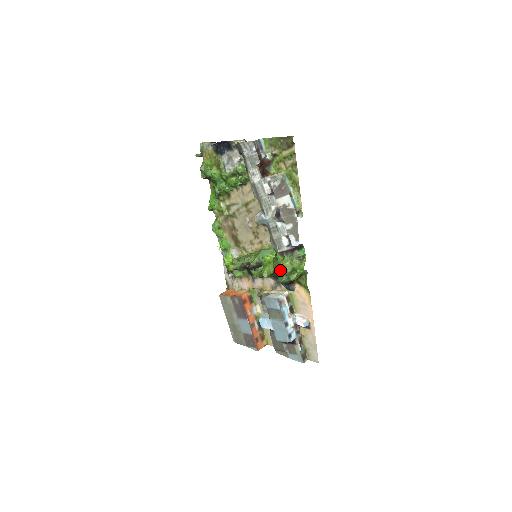
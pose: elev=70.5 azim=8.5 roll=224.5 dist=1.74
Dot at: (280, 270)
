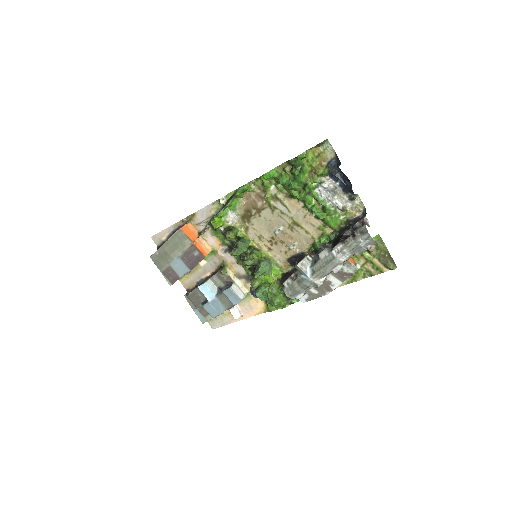
Dot at: (271, 300)
